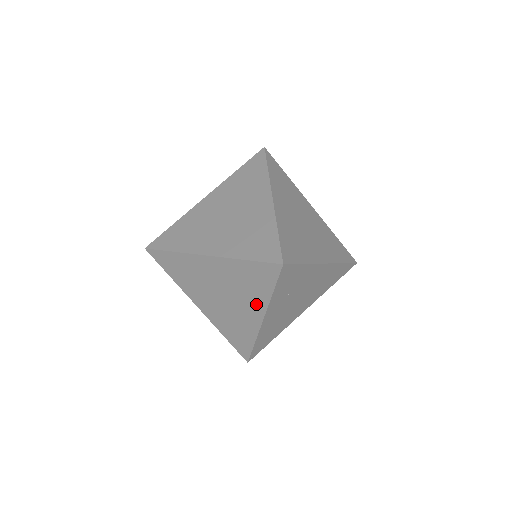
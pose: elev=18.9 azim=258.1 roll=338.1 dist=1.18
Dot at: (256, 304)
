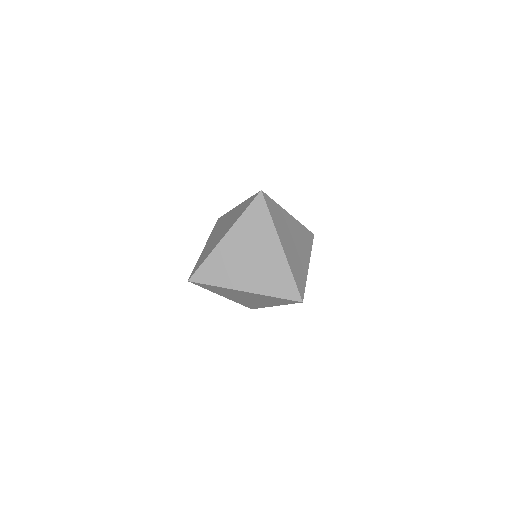
Dot at: (273, 304)
